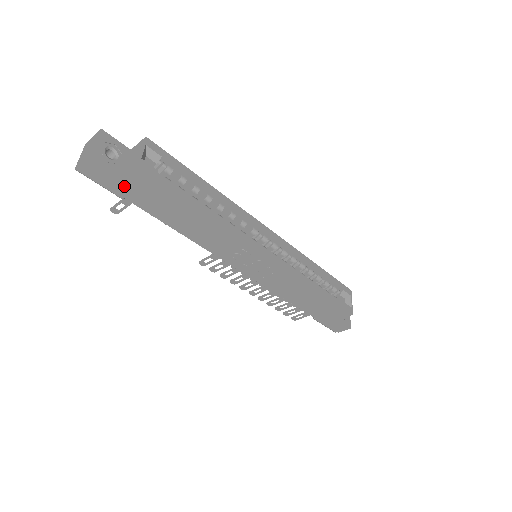
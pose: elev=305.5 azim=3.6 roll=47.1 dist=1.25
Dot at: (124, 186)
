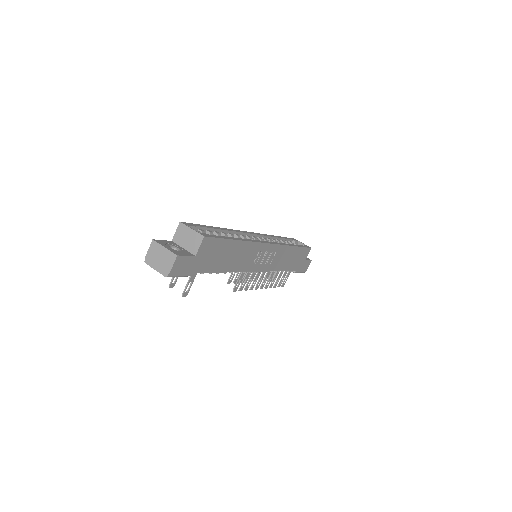
Dot at: (196, 262)
